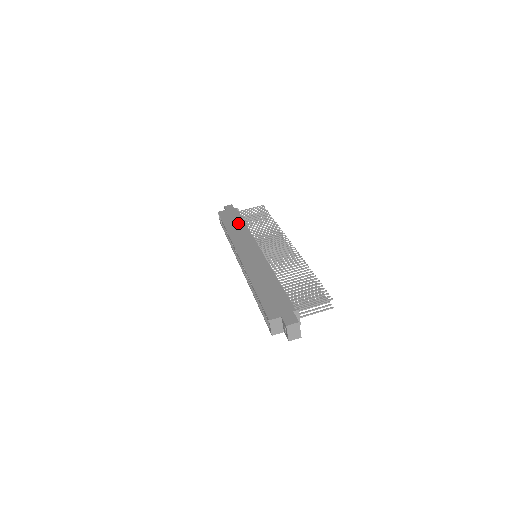
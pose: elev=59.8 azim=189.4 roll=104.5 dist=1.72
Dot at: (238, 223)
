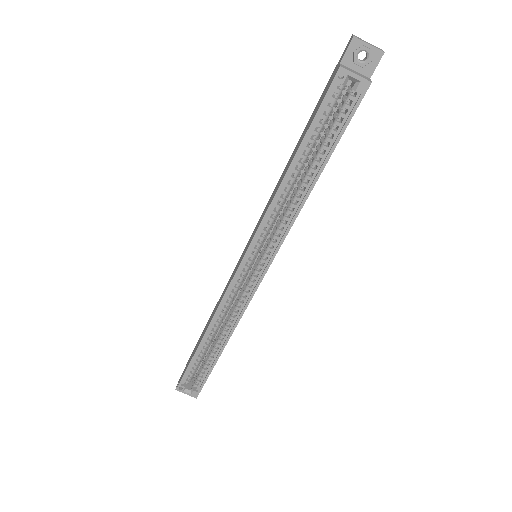
Dot at: (204, 330)
